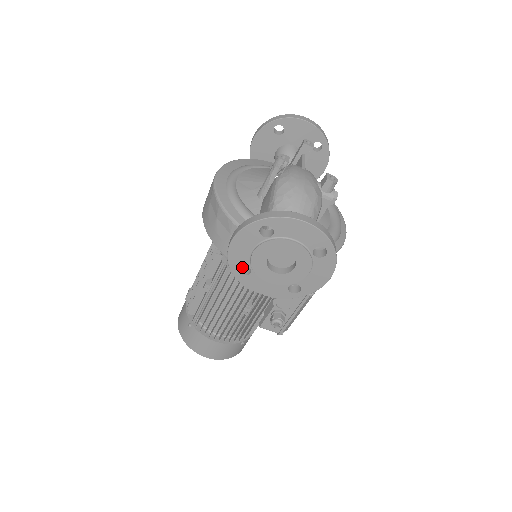
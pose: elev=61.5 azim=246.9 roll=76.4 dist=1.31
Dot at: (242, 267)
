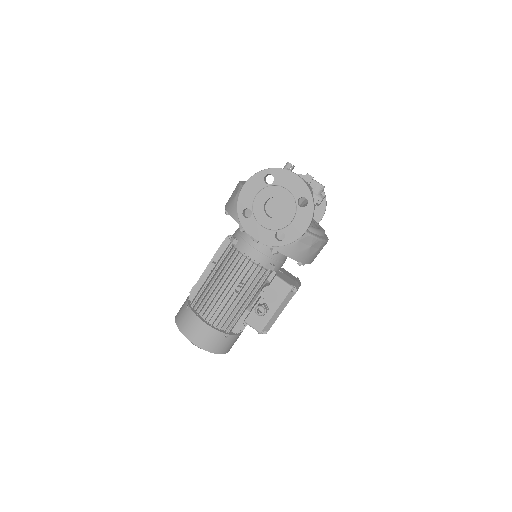
Dot at: occluded
